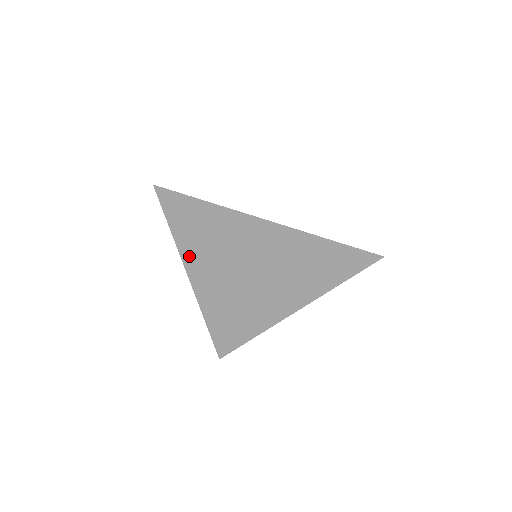
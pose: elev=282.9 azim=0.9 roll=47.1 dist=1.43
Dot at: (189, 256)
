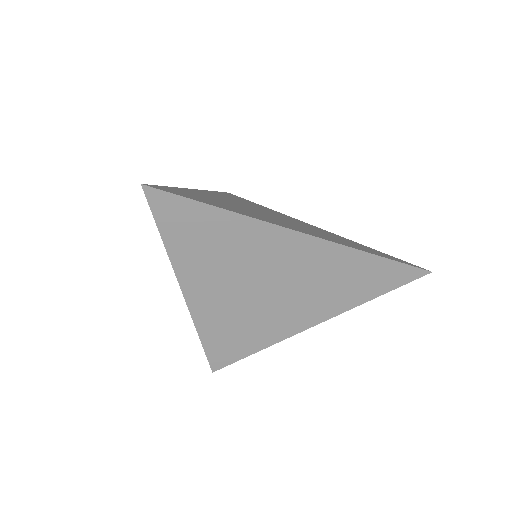
Dot at: (189, 272)
